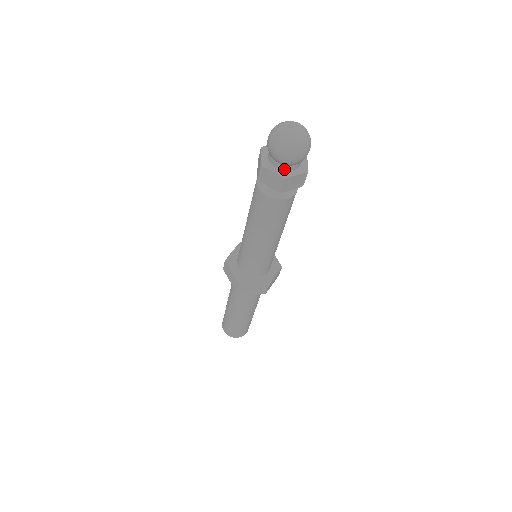
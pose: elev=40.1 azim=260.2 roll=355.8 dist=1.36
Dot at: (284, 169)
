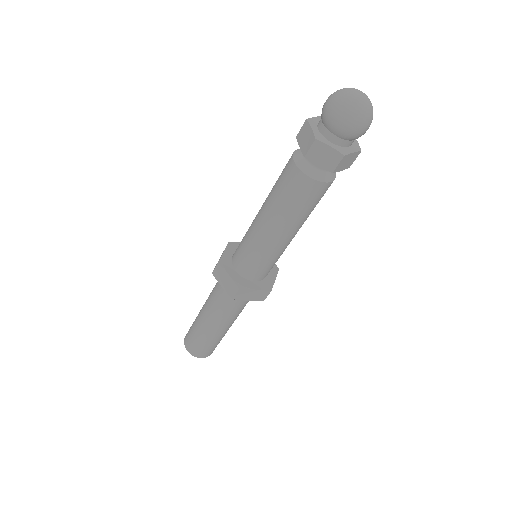
Dot at: (341, 144)
